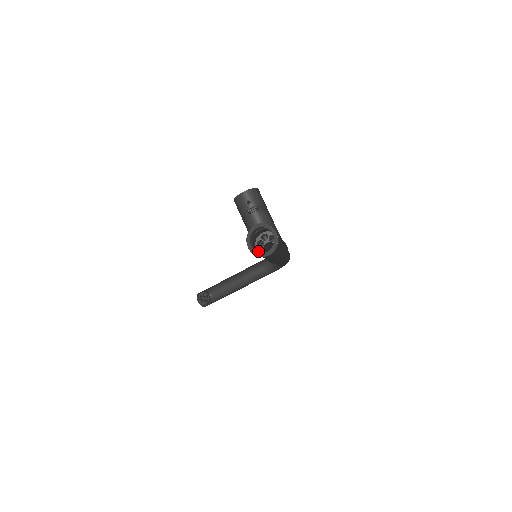
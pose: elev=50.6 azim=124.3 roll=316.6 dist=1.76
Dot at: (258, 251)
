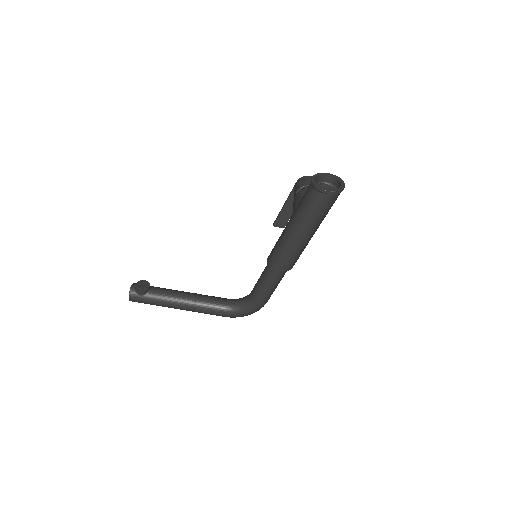
Dot at: occluded
